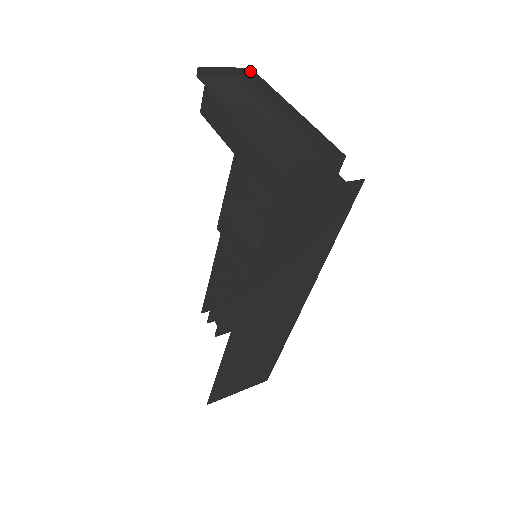
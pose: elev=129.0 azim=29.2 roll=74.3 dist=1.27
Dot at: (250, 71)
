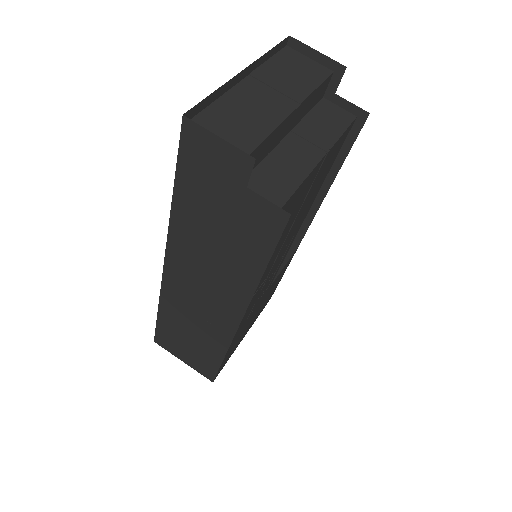
Dot at: occluded
